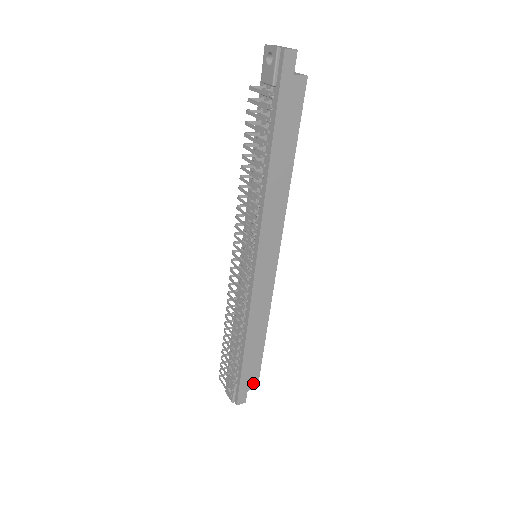
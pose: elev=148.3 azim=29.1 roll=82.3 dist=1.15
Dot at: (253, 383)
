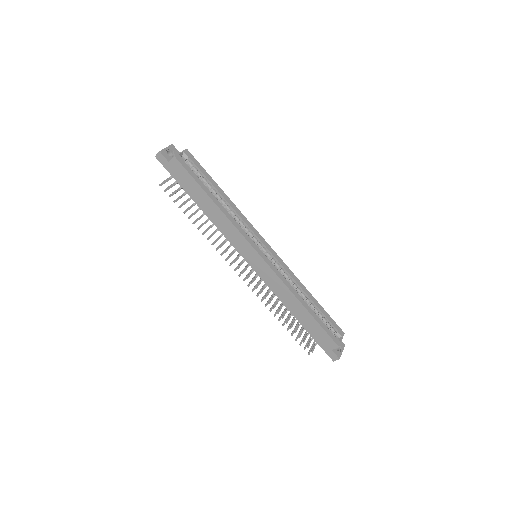
Dot at: (331, 343)
